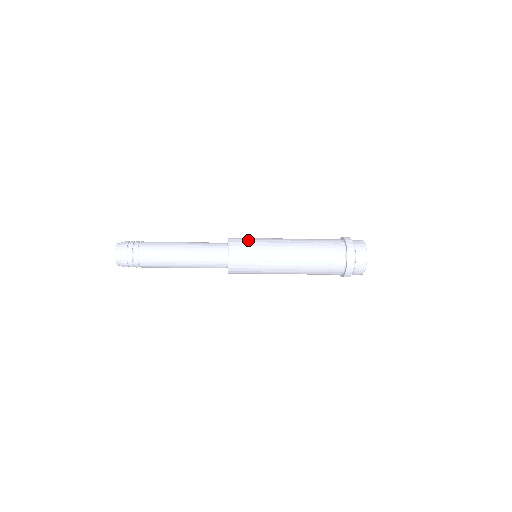
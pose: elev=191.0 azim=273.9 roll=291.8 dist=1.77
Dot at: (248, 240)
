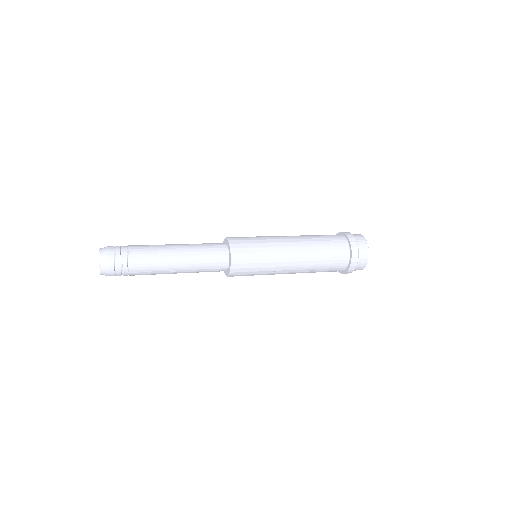
Dot at: (252, 249)
